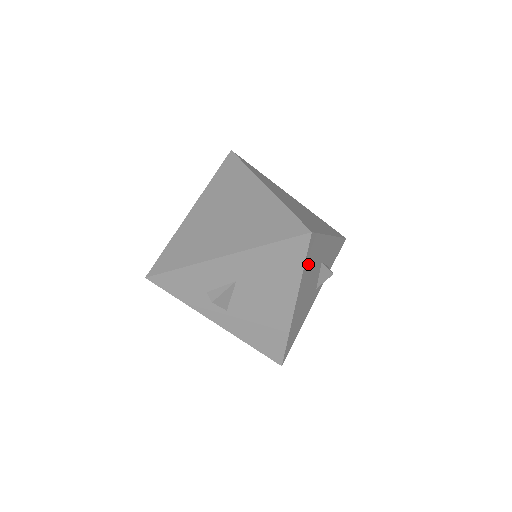
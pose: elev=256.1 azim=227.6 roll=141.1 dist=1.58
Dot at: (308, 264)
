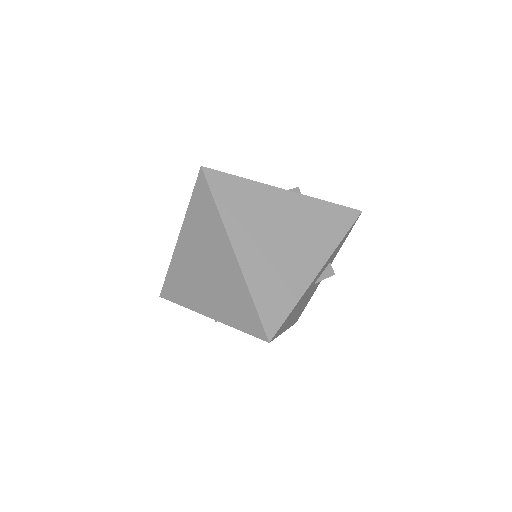
Dot at: (284, 326)
